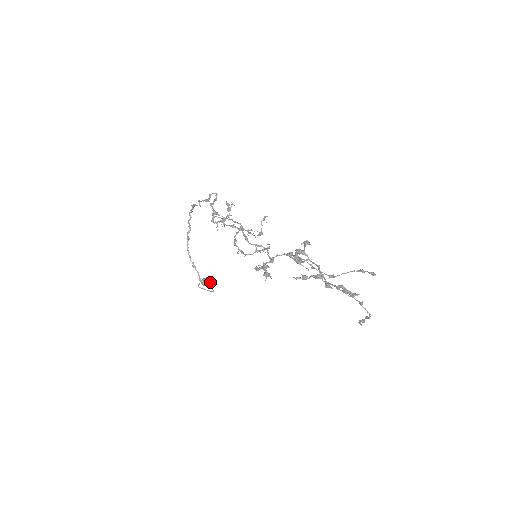
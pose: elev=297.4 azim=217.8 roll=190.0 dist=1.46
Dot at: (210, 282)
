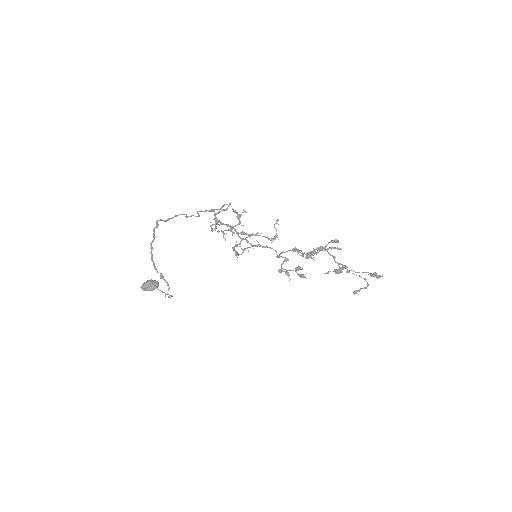
Dot at: (155, 286)
